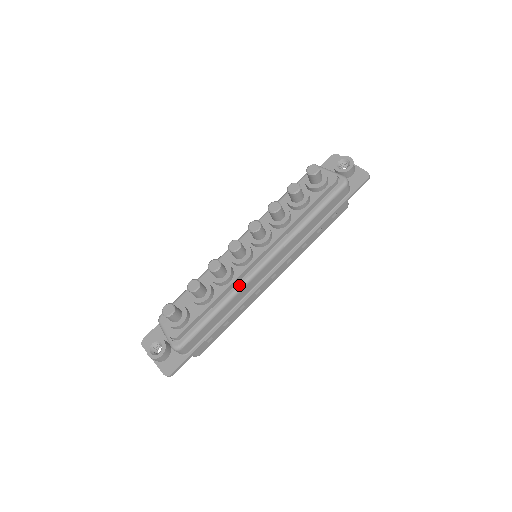
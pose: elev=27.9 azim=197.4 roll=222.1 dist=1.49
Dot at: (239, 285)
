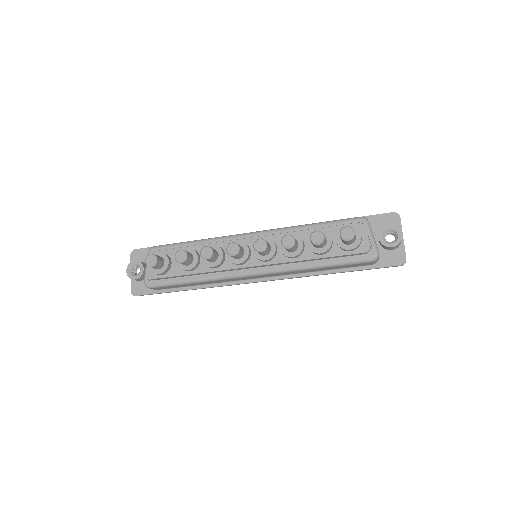
Dot at: (221, 276)
